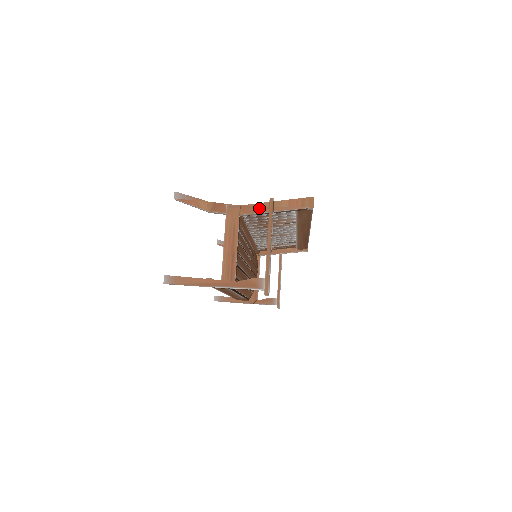
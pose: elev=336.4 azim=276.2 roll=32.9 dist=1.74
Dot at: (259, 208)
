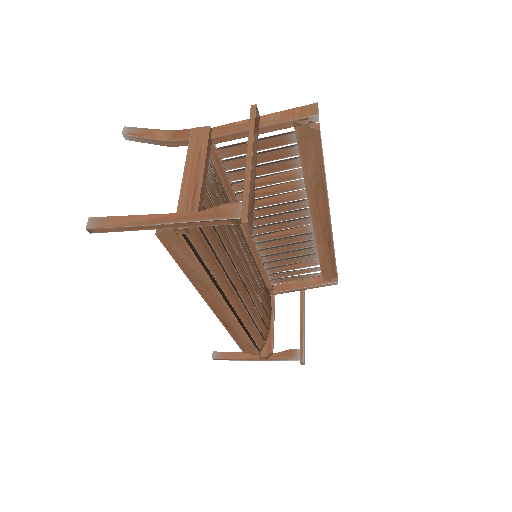
Dot at: (238, 127)
